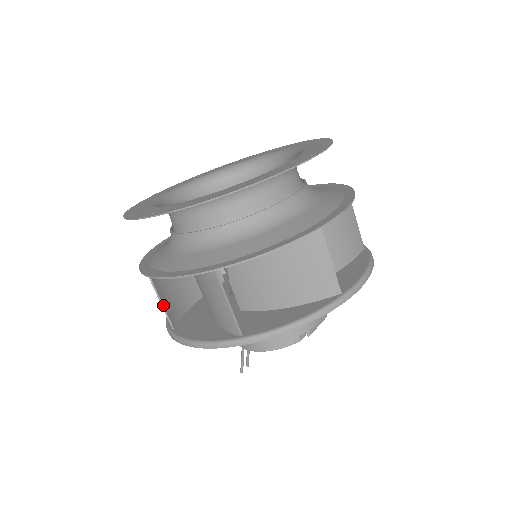
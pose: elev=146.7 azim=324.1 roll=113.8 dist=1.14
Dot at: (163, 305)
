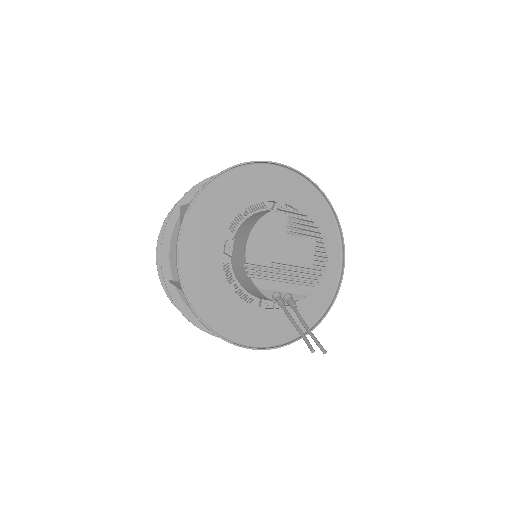
Dot at: (178, 282)
